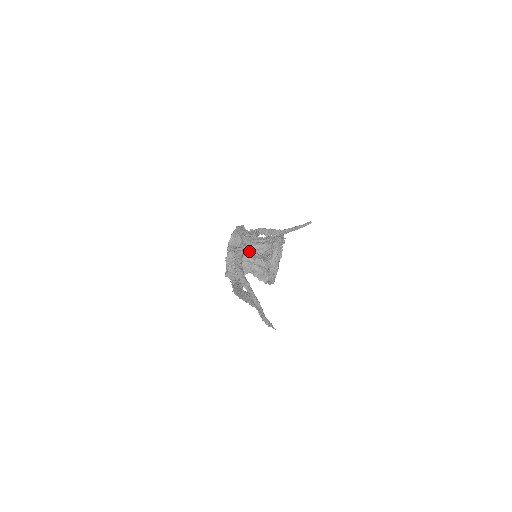
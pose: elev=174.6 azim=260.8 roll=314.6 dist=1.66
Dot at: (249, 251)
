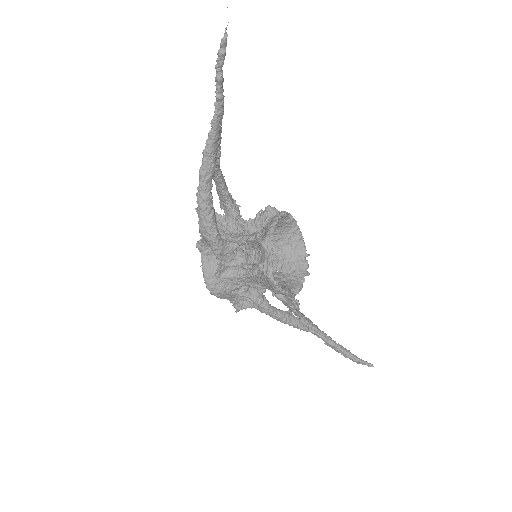
Dot at: occluded
